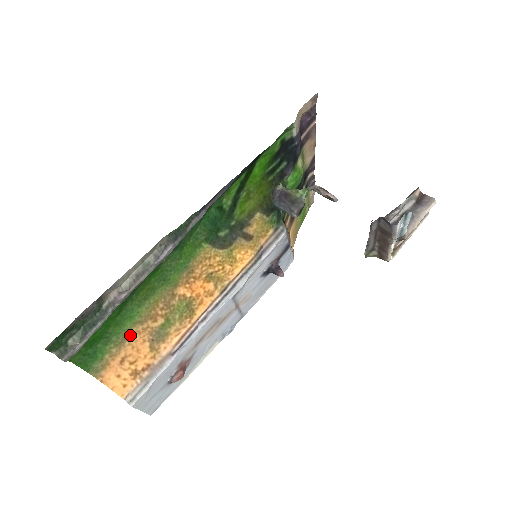
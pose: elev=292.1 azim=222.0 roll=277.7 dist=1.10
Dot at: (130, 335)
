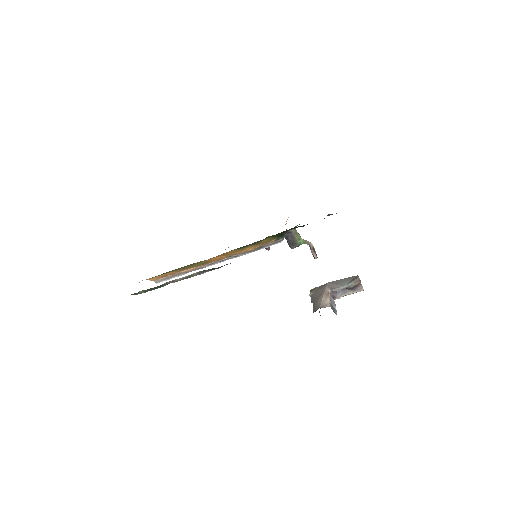
Dot at: occluded
